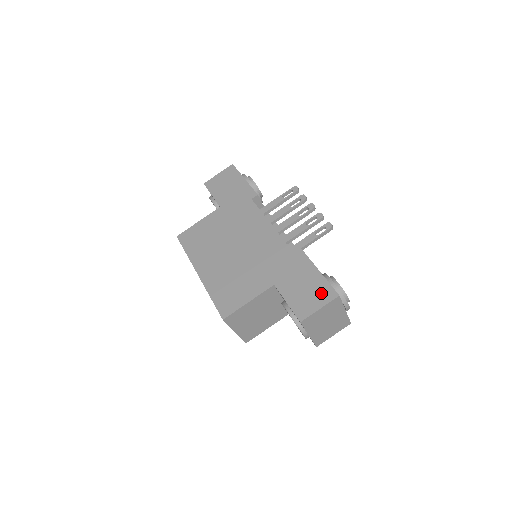
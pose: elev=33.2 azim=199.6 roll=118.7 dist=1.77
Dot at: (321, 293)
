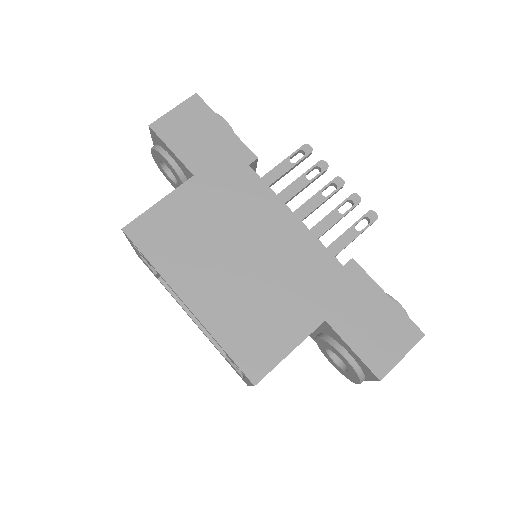
Dot at: (400, 332)
